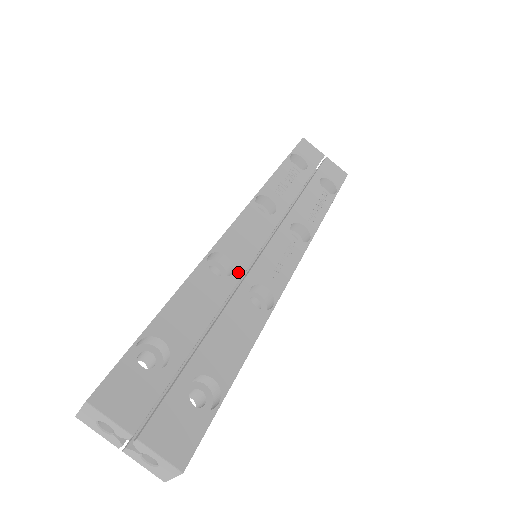
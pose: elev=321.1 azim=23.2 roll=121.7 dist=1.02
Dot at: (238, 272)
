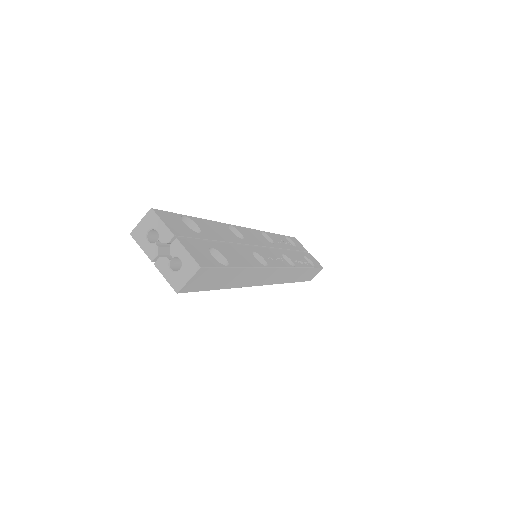
Dot at: (246, 242)
